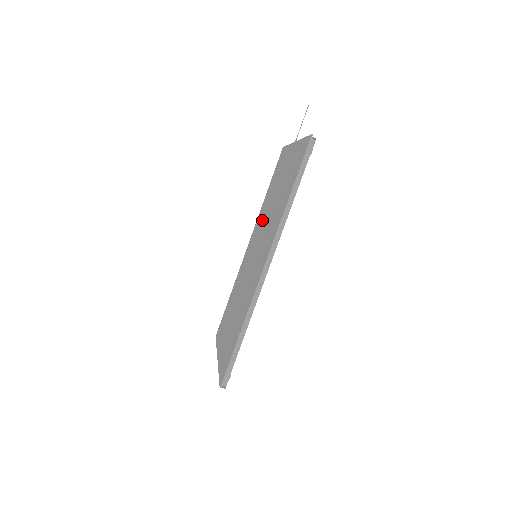
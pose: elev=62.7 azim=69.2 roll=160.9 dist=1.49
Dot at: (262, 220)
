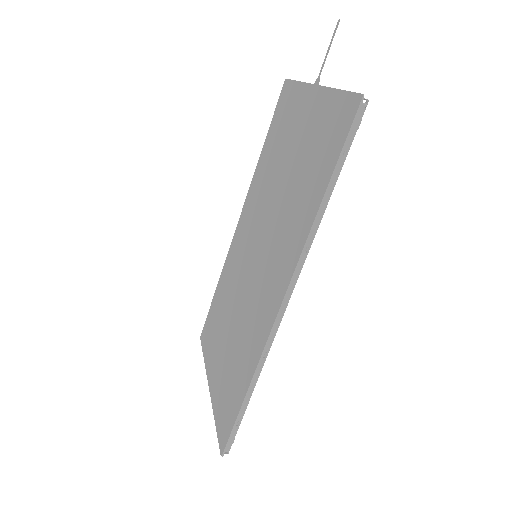
Dot at: (261, 199)
